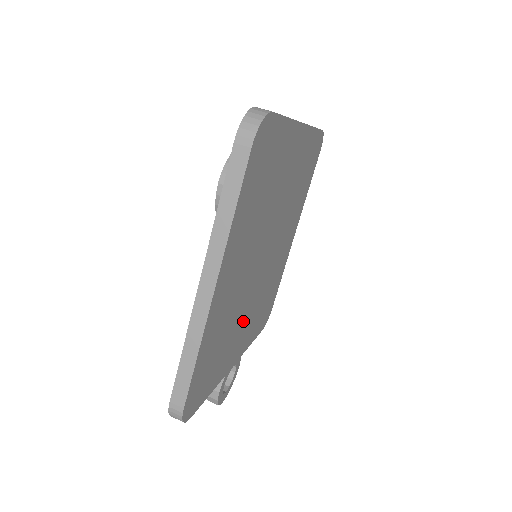
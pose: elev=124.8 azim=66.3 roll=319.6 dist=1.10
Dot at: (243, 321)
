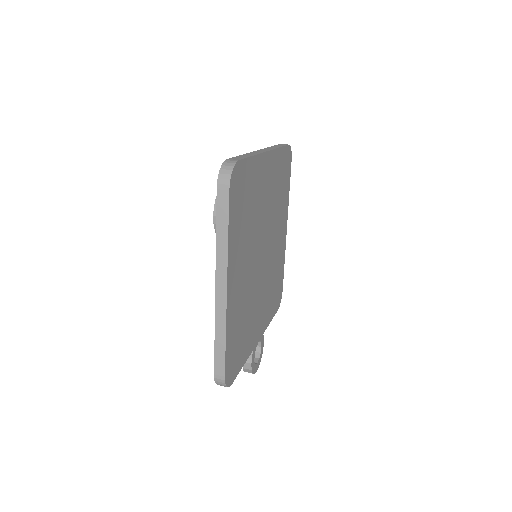
Dot at: (257, 307)
